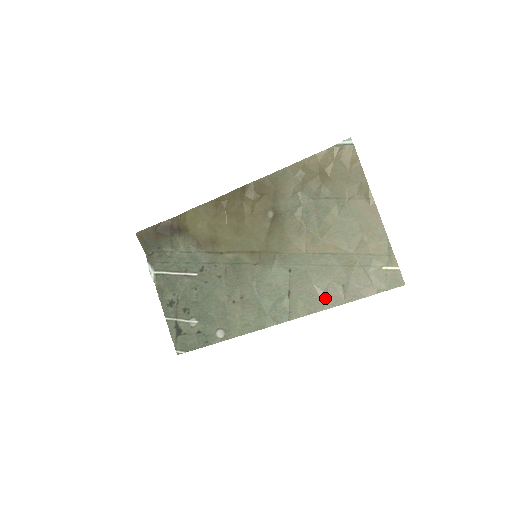
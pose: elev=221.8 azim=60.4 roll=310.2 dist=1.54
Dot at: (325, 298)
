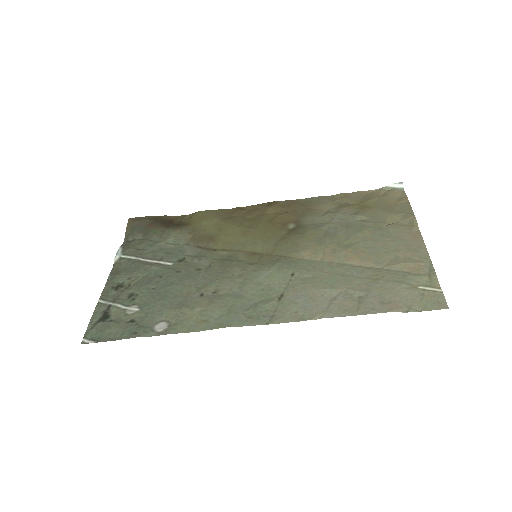
Dot at: (330, 305)
